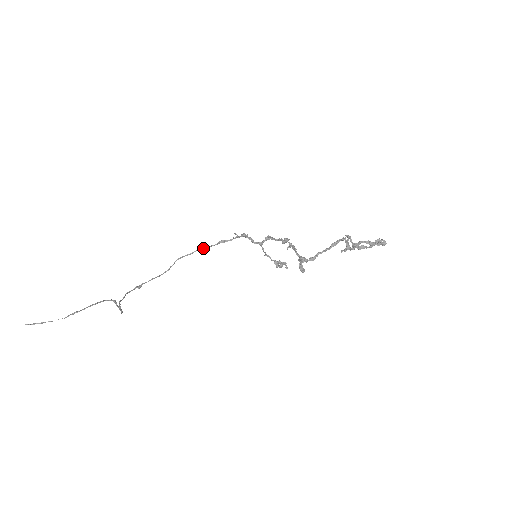
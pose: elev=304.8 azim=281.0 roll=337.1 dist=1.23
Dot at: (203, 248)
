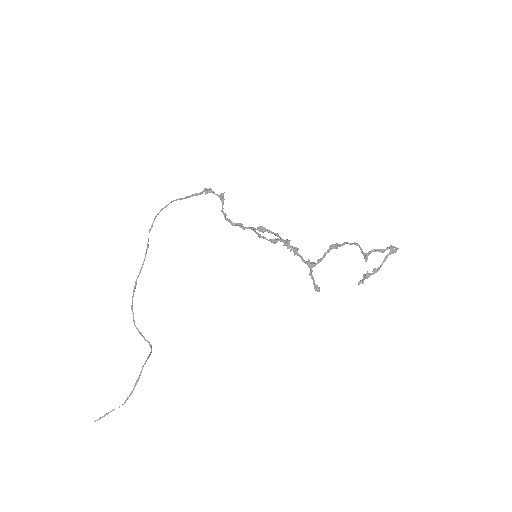
Dot at: (169, 203)
